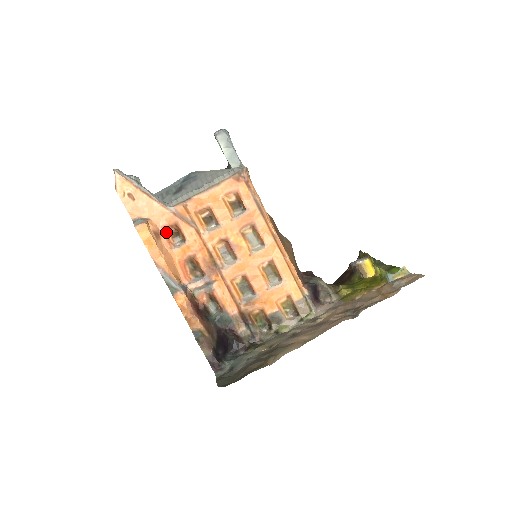
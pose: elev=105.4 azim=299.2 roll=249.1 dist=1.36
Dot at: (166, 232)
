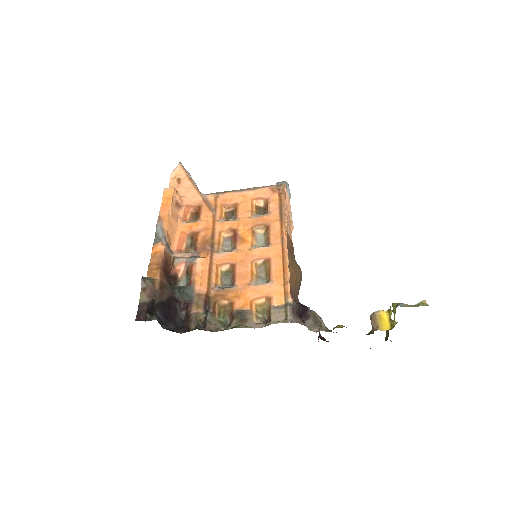
Dot at: (187, 211)
